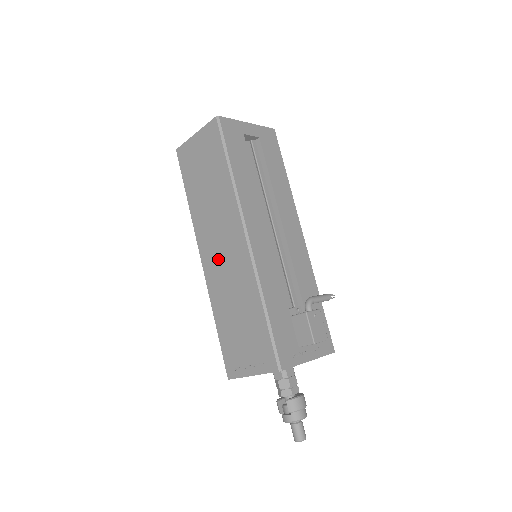
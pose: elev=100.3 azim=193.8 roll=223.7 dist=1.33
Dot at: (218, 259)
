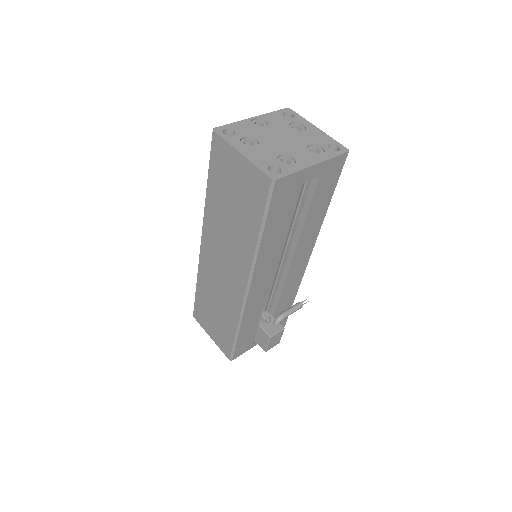
Dot at: (216, 265)
